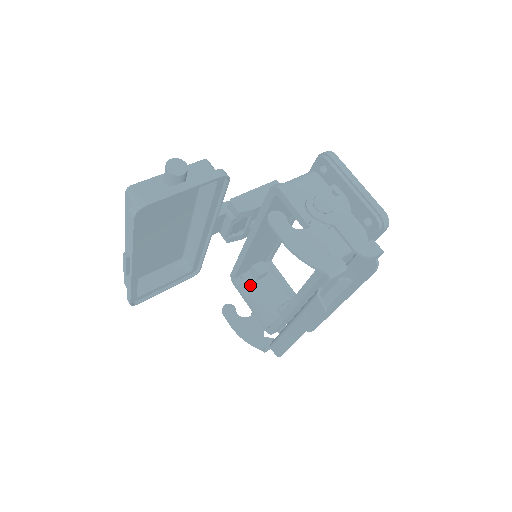
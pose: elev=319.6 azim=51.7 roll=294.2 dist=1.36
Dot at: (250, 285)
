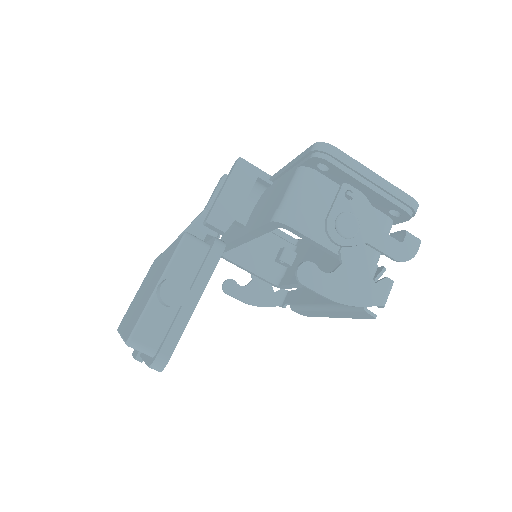
Dot at: (237, 250)
